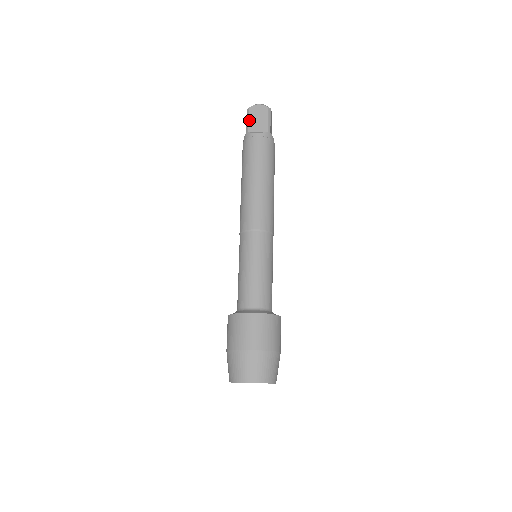
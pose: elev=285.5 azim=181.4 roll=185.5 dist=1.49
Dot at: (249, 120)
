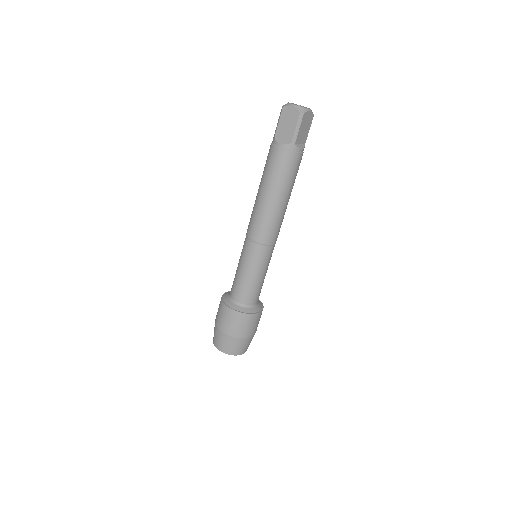
Dot at: (300, 129)
